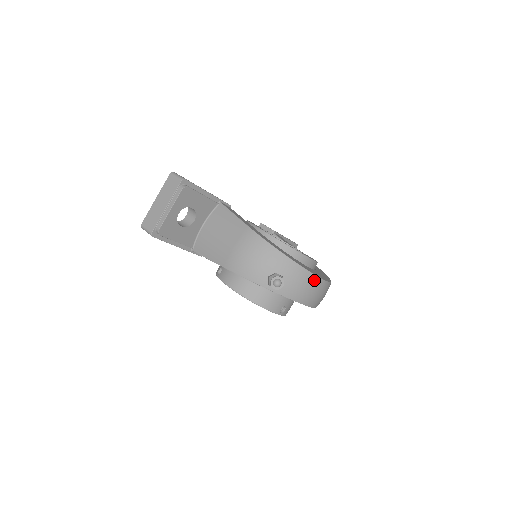
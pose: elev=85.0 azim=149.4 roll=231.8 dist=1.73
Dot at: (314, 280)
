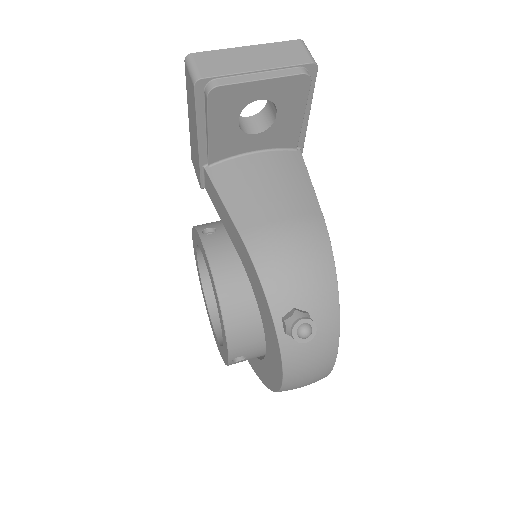
Dot at: (328, 364)
